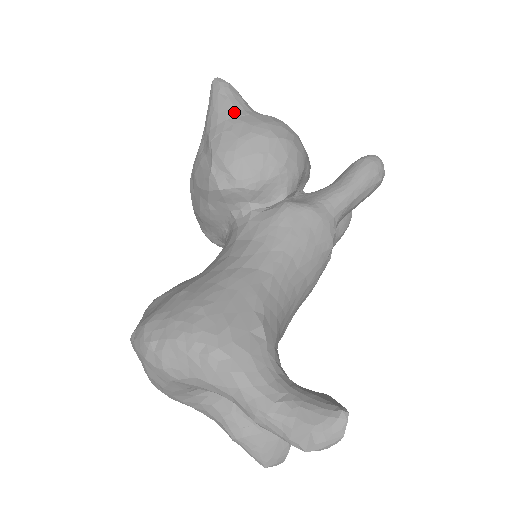
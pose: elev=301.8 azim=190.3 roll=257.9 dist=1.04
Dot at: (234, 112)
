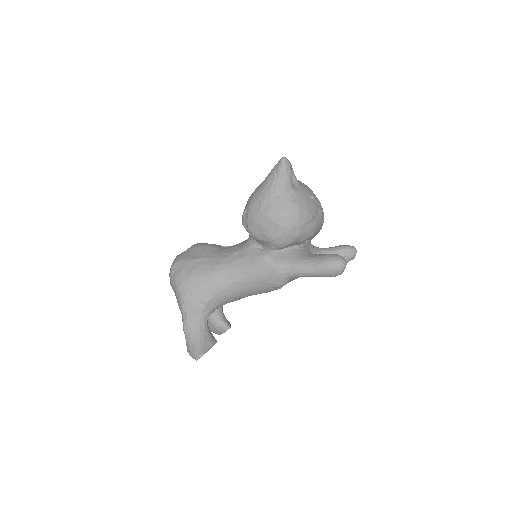
Dot at: (273, 191)
